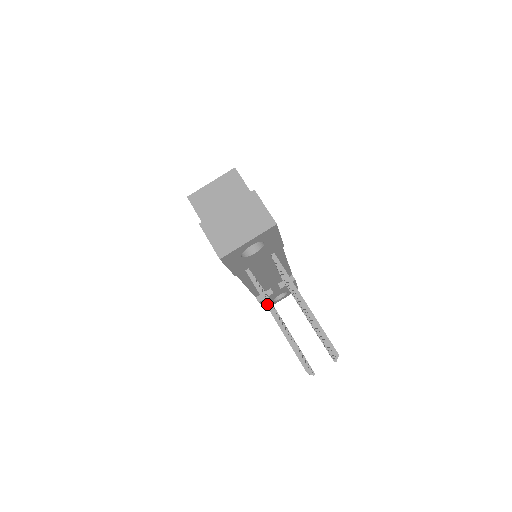
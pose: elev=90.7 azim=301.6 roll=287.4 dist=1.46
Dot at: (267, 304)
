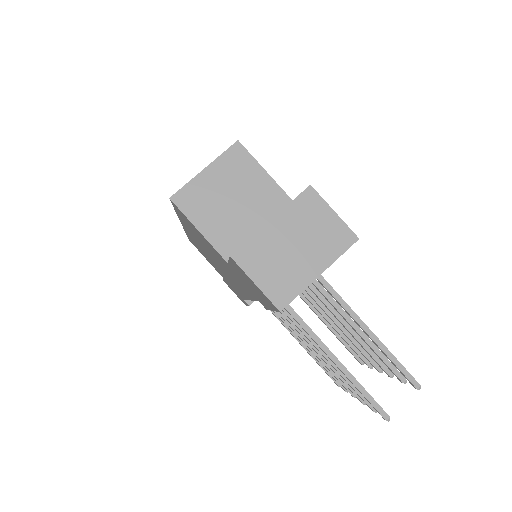
Dot at: (313, 337)
